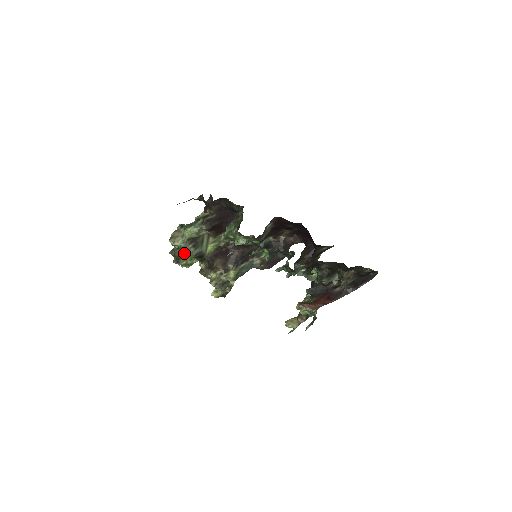
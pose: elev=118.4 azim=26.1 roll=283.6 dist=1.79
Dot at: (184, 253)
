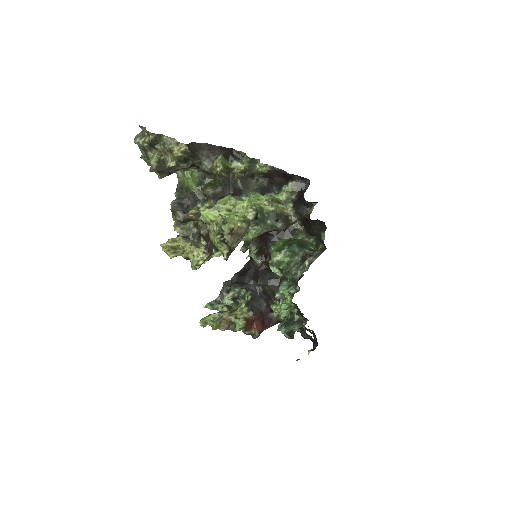
Dot at: (227, 257)
